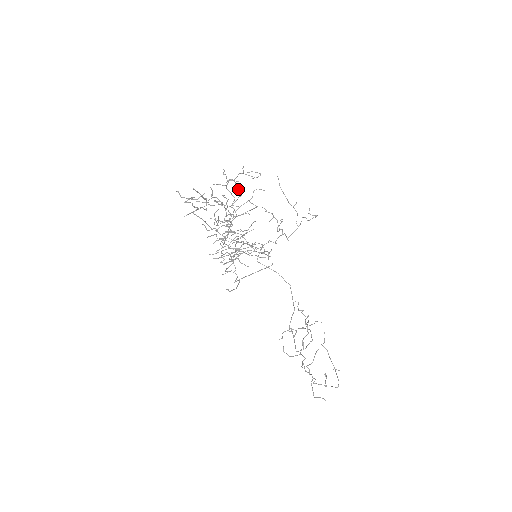
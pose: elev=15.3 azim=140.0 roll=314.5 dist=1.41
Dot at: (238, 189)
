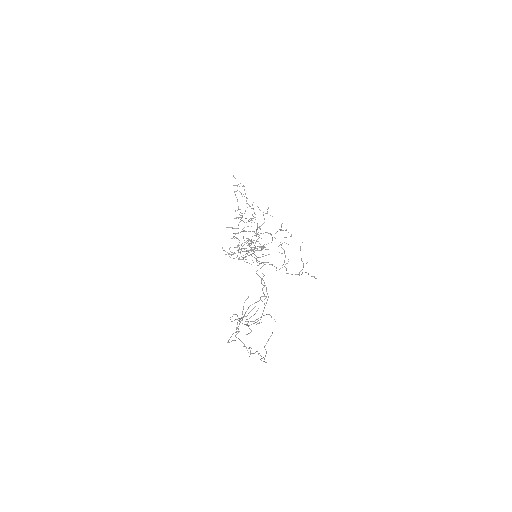
Dot at: (272, 239)
